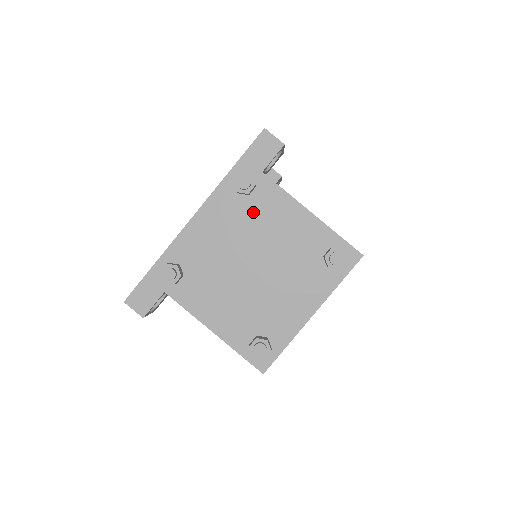
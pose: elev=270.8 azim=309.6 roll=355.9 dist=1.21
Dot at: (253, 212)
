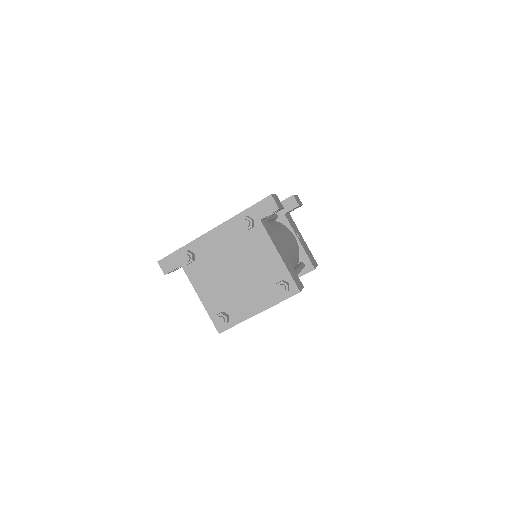
Dot at: (246, 241)
